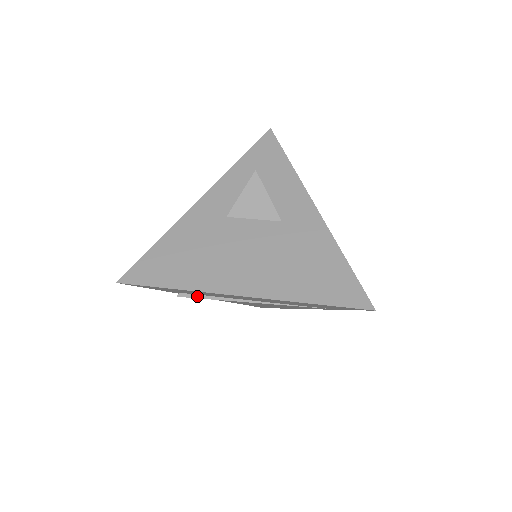
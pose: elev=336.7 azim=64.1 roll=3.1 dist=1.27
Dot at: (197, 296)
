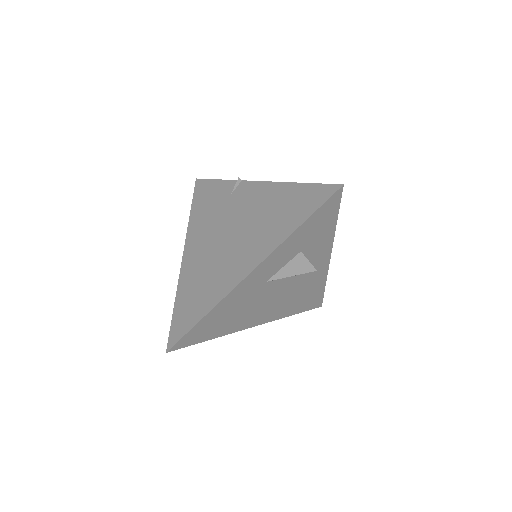
Dot at: occluded
